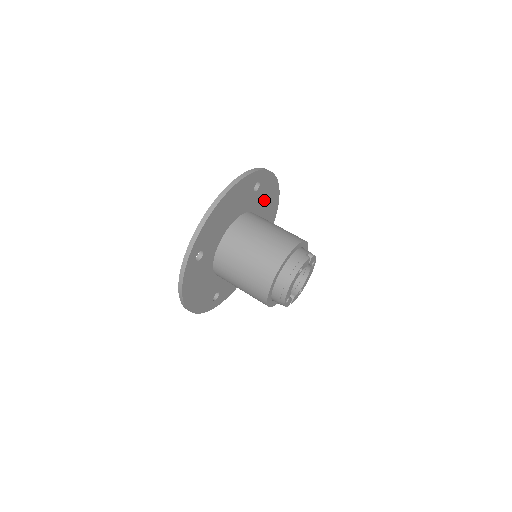
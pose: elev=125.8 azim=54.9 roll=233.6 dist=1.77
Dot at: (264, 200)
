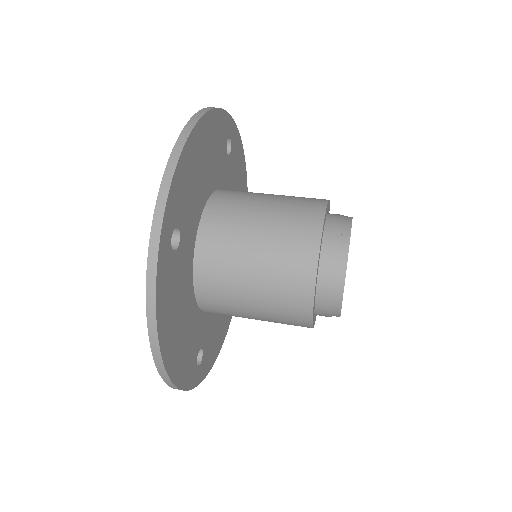
Dot at: (235, 185)
